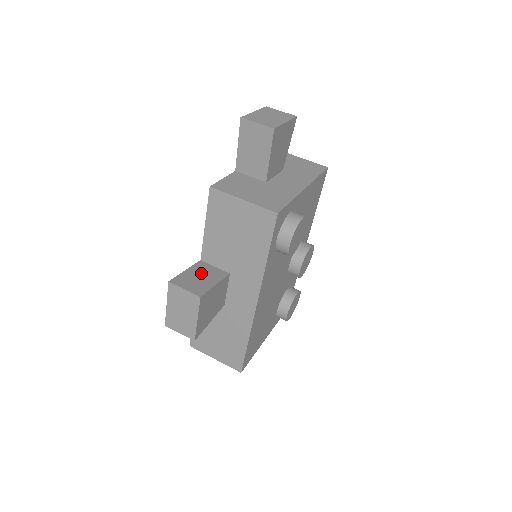
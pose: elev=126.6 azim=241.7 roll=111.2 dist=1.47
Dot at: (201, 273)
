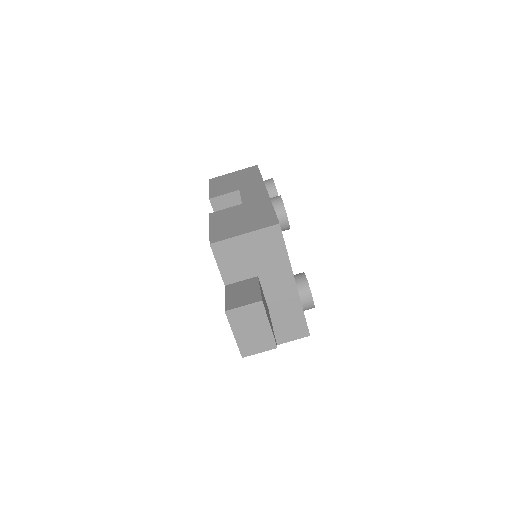
Dot at: occluded
